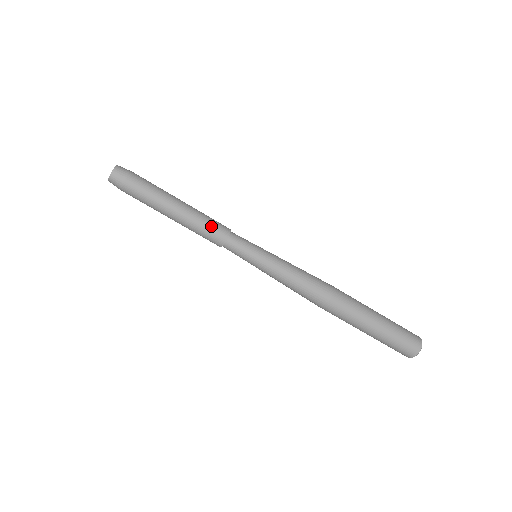
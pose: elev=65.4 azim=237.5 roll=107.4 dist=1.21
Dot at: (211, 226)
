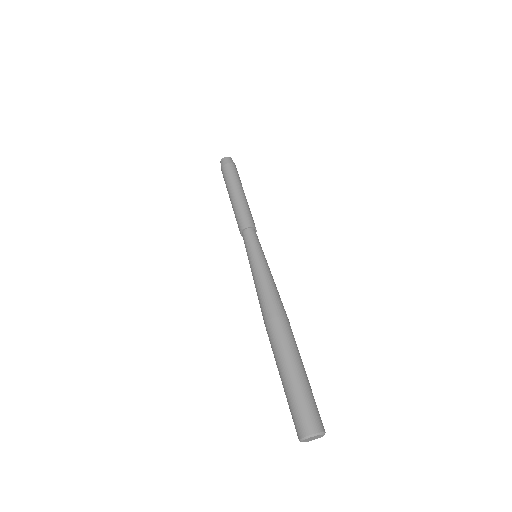
Dot at: (244, 215)
